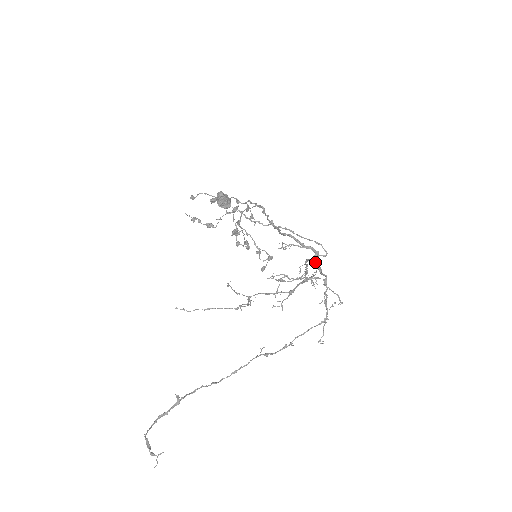
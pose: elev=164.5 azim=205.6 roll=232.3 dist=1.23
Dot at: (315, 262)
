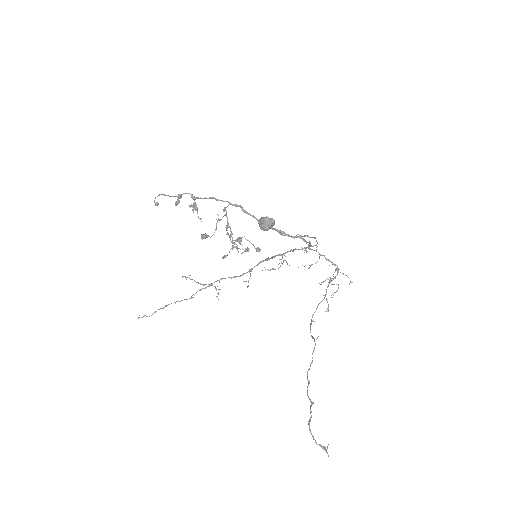
Dot at: (322, 255)
